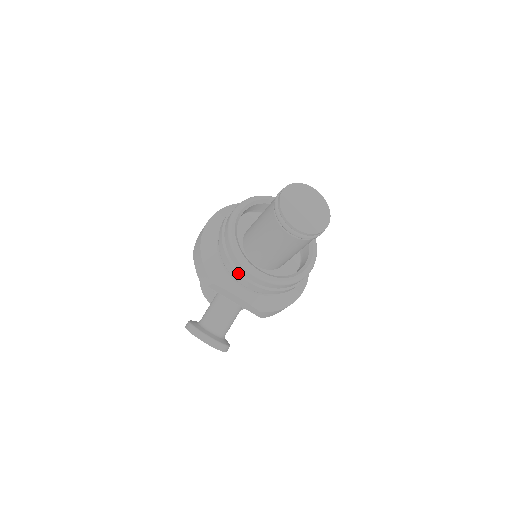
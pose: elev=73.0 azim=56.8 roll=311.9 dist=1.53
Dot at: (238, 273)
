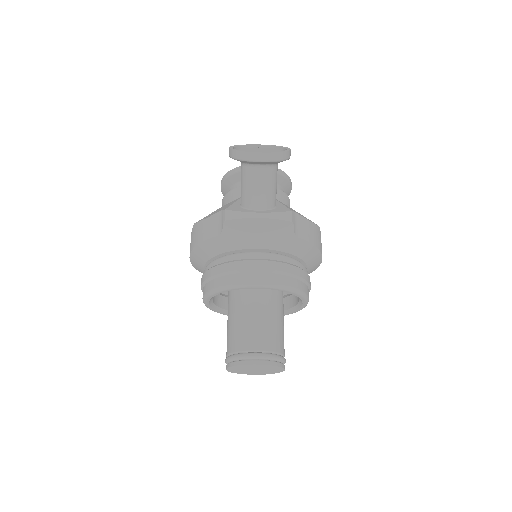
Dot at: occluded
